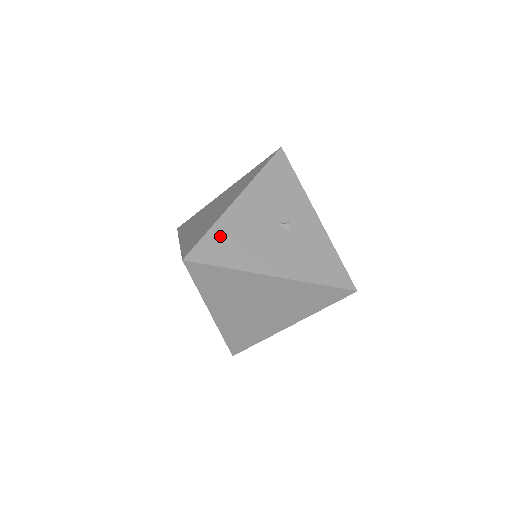
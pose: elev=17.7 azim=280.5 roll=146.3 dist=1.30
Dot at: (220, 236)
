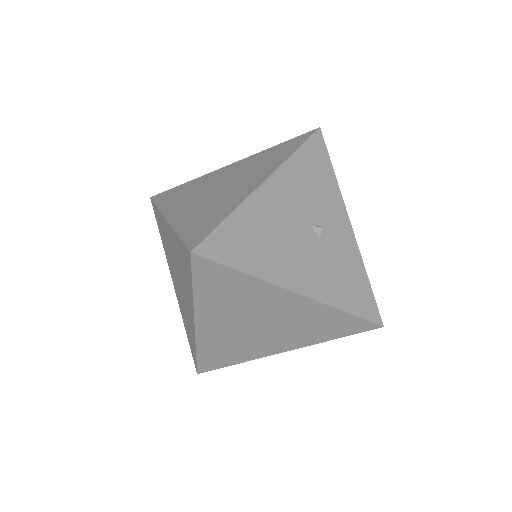
Dot at: (241, 227)
